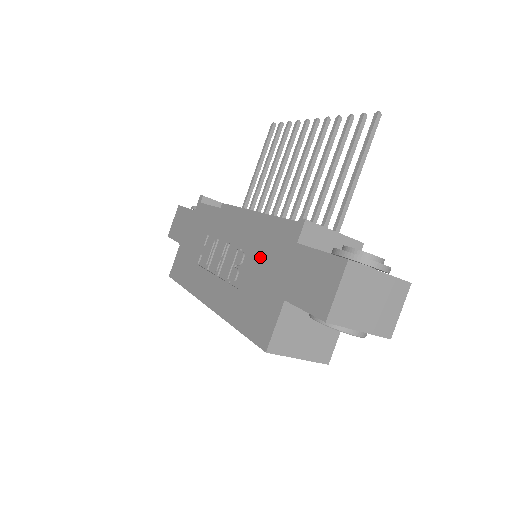
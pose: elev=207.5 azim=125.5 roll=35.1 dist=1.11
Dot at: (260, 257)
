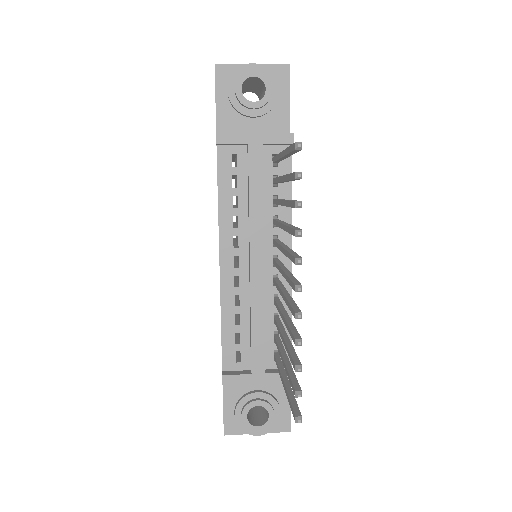
Dot at: occluded
